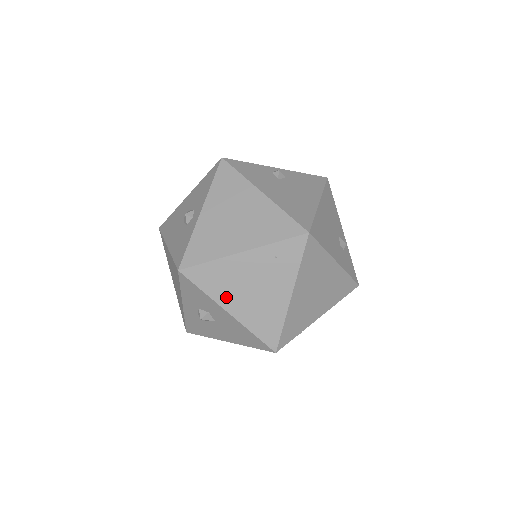
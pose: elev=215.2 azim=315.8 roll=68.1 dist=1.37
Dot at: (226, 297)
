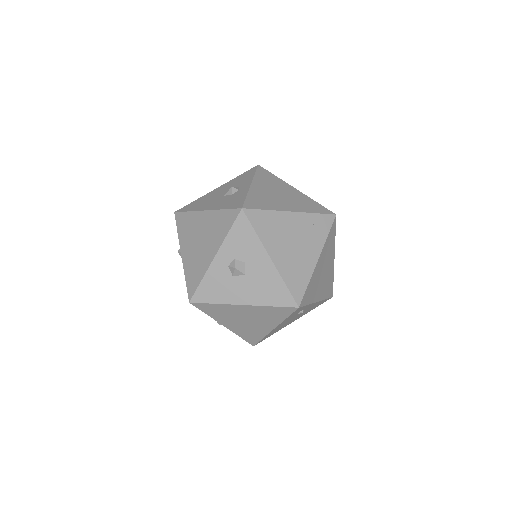
Dot at: (272, 244)
